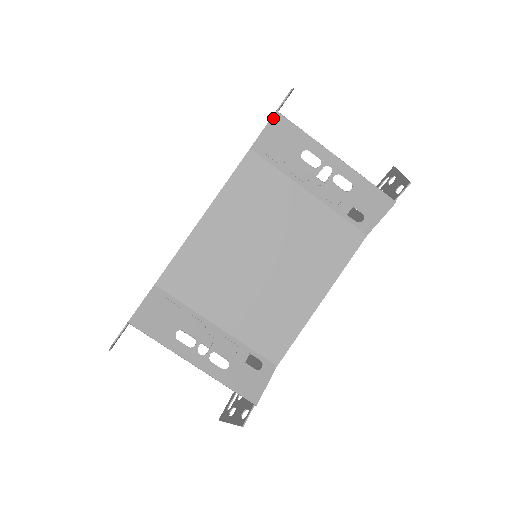
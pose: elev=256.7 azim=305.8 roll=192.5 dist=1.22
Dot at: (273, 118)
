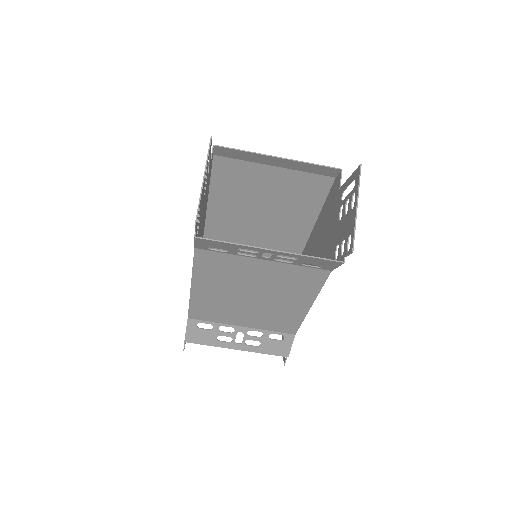
Dot at: (195, 239)
